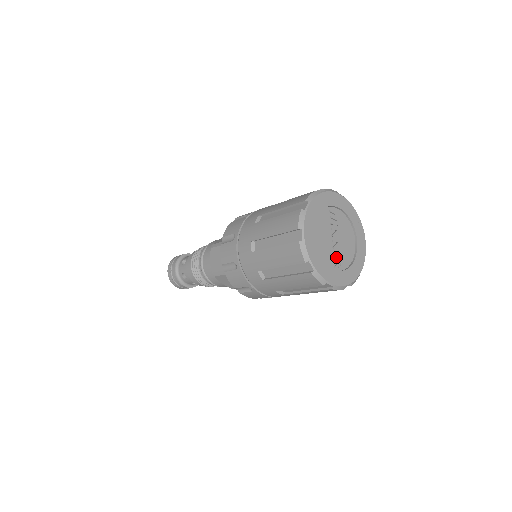
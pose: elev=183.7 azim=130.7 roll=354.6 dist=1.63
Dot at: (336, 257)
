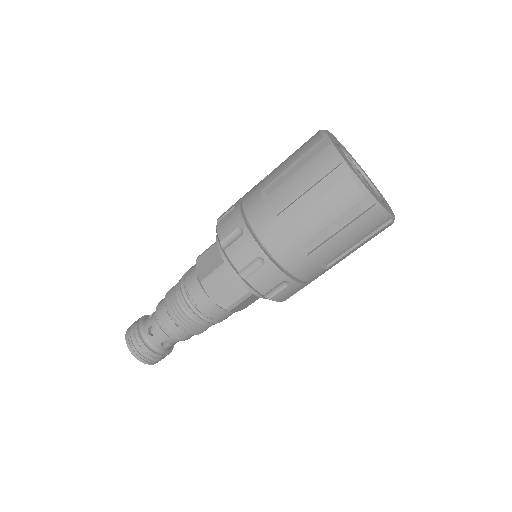
Dot at: occluded
